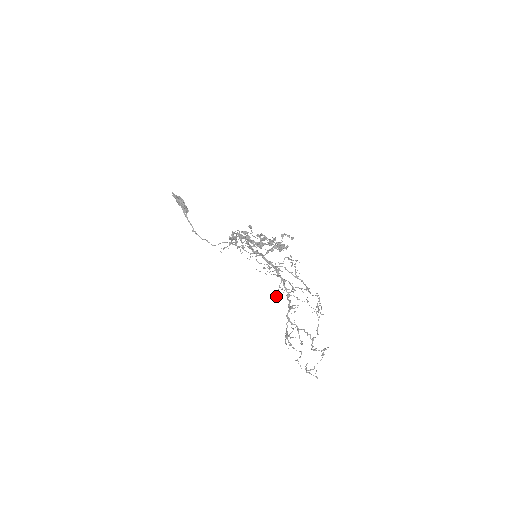
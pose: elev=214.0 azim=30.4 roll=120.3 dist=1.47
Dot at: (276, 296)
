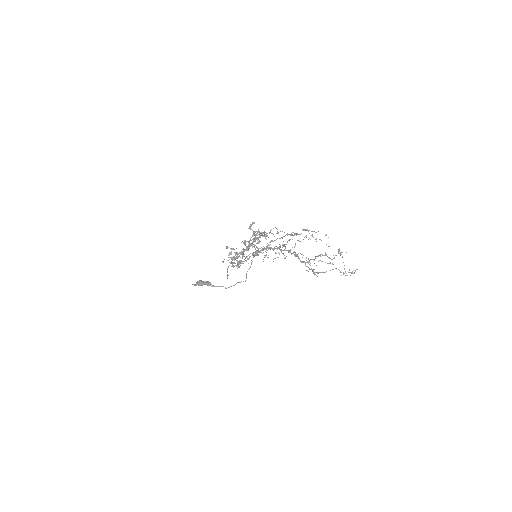
Dot at: occluded
